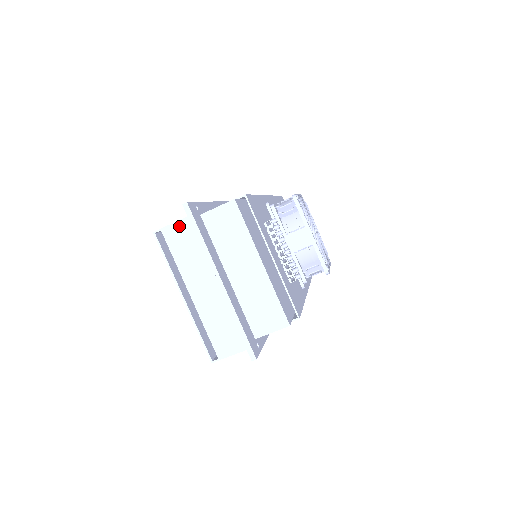
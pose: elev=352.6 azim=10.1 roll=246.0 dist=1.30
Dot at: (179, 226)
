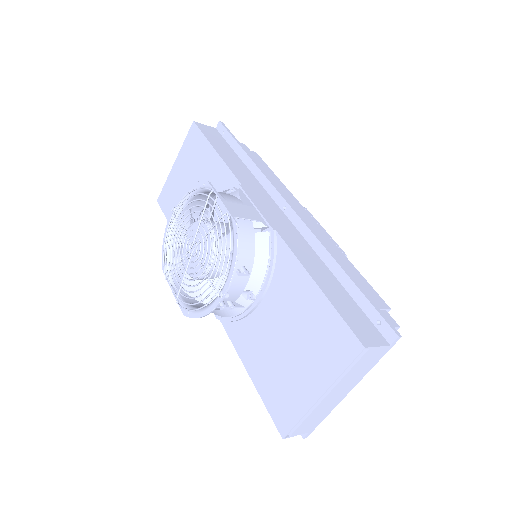
Dot at: (380, 350)
